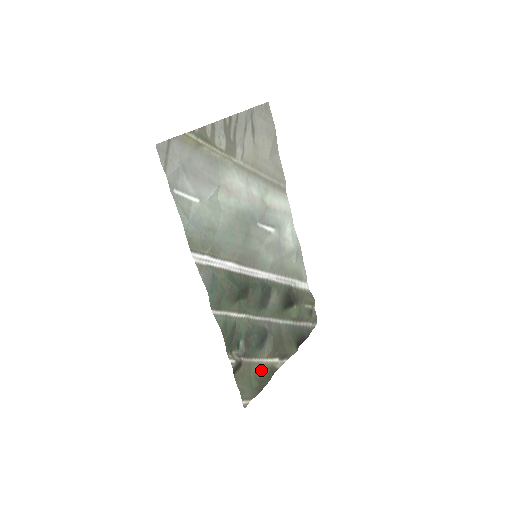
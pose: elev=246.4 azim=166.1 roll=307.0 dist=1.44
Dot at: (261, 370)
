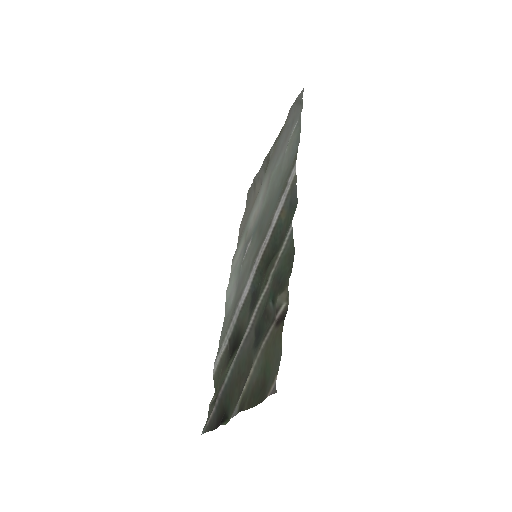
Dot at: (256, 375)
